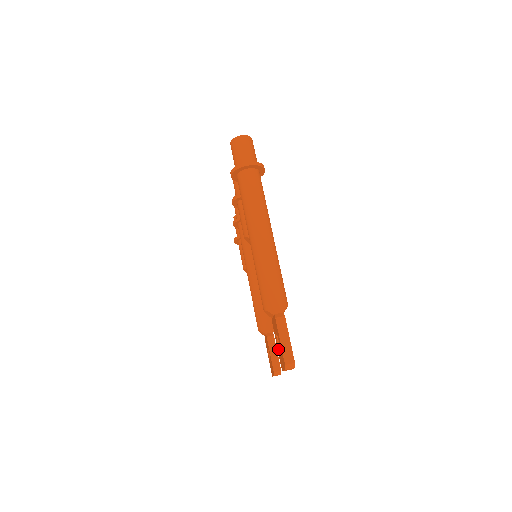
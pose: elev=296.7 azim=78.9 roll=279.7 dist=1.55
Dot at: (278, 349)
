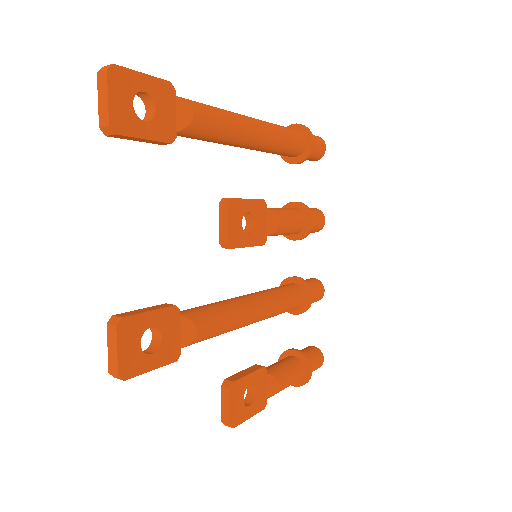
Dot at: occluded
